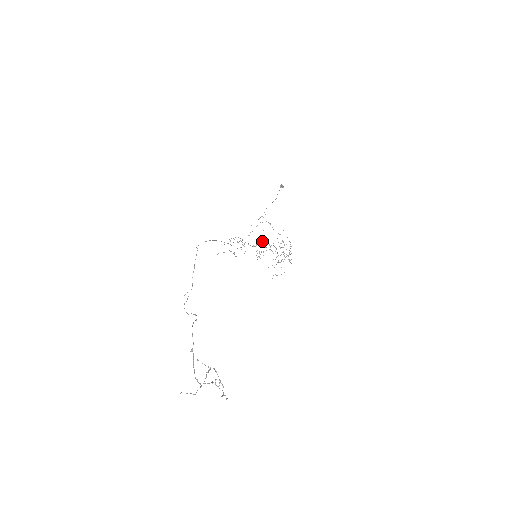
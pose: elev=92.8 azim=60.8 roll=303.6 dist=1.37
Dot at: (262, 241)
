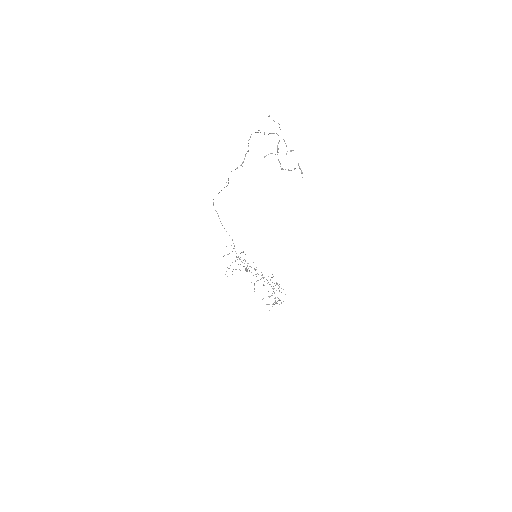
Dot at: occluded
